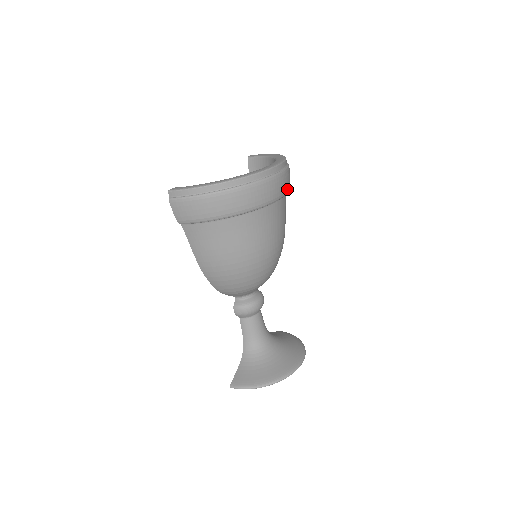
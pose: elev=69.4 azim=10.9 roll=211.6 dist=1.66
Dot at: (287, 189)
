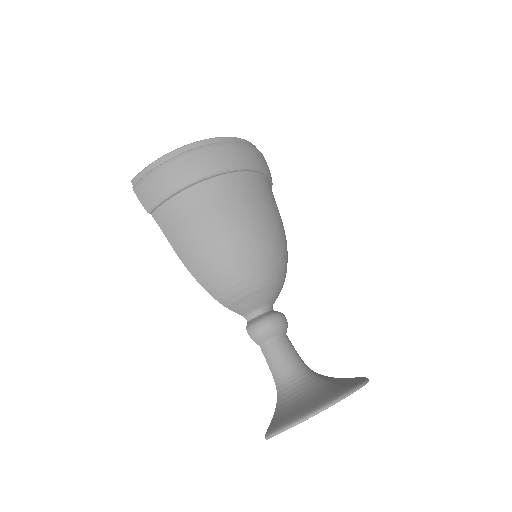
Dot at: (265, 168)
